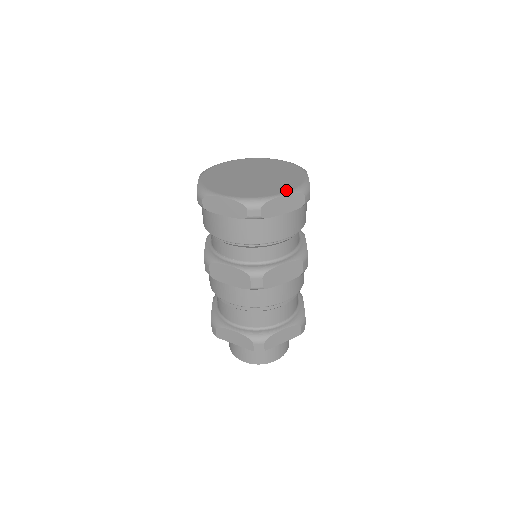
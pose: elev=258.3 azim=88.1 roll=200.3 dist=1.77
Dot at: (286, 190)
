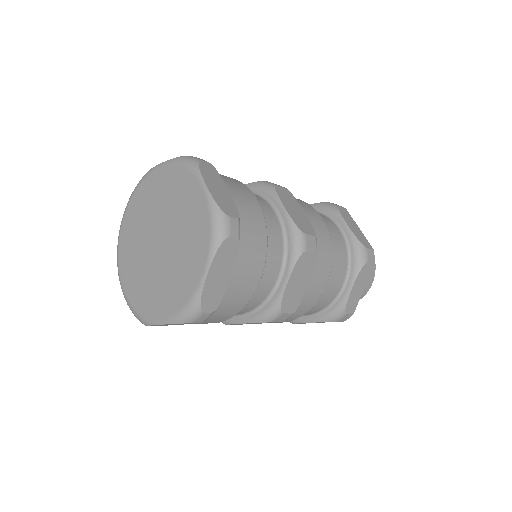
Dot at: (203, 259)
